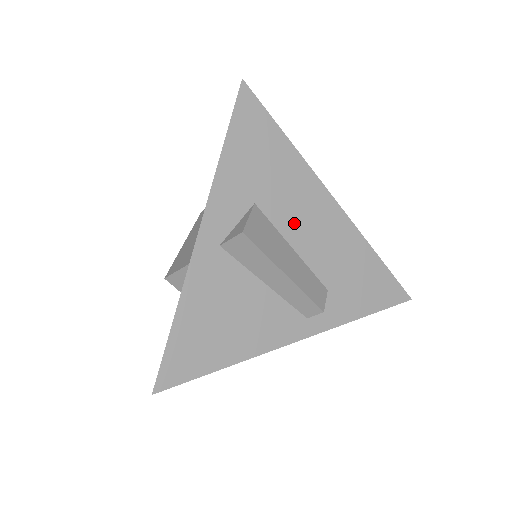
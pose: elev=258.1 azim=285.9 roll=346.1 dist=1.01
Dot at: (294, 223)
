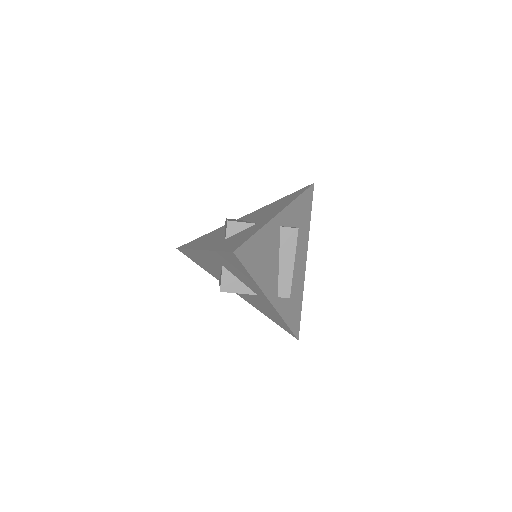
Dot at: (296, 252)
